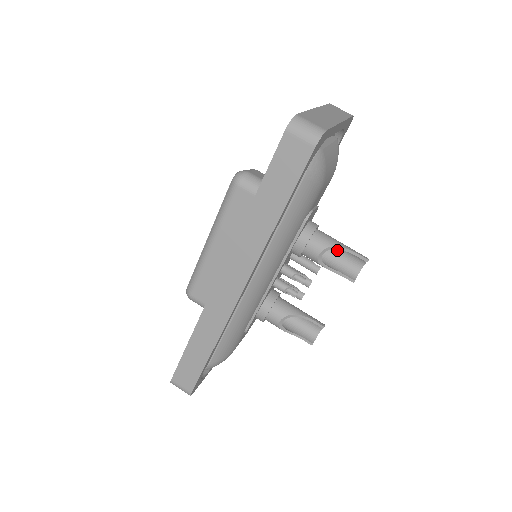
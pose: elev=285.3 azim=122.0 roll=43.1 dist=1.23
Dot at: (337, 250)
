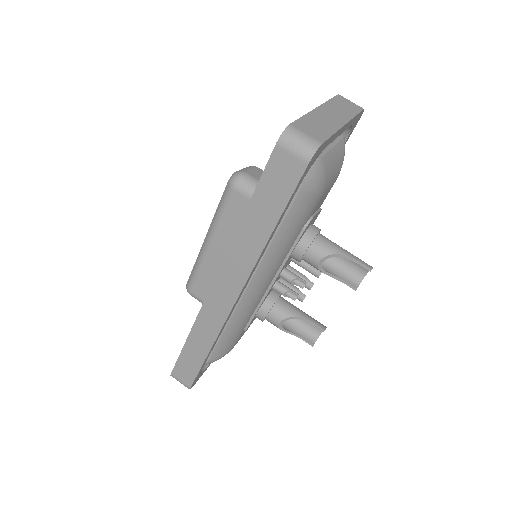
Dot at: occluded
